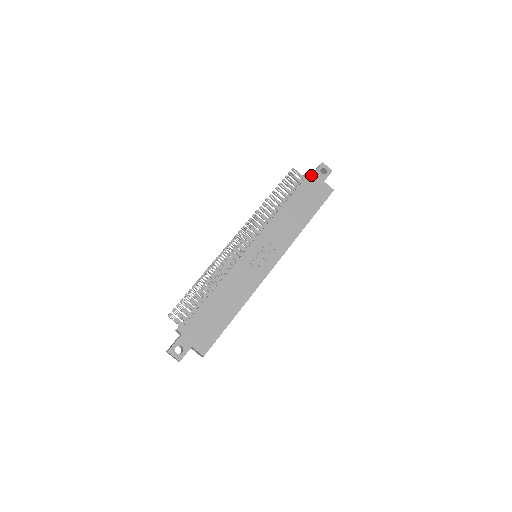
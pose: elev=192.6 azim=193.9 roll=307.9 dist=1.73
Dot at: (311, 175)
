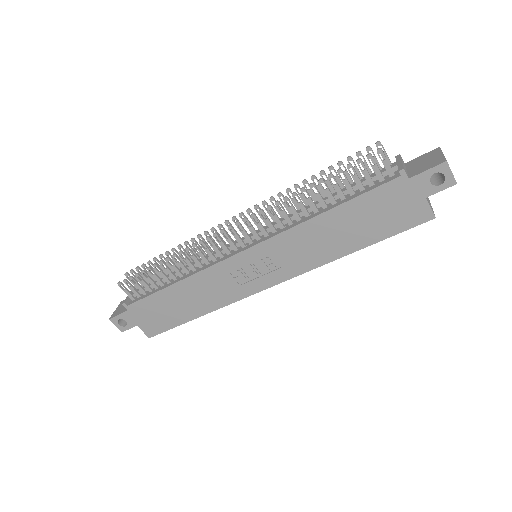
Dot at: (406, 178)
